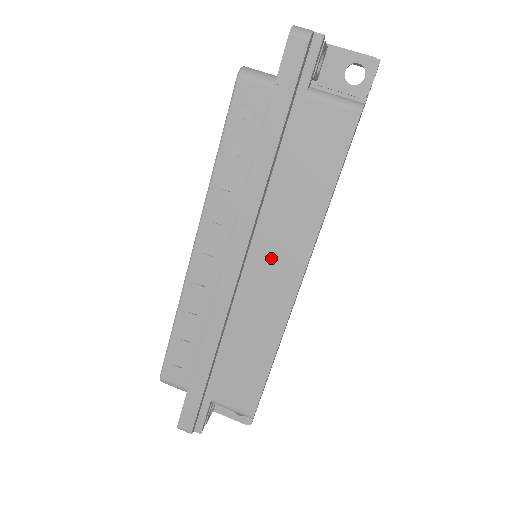
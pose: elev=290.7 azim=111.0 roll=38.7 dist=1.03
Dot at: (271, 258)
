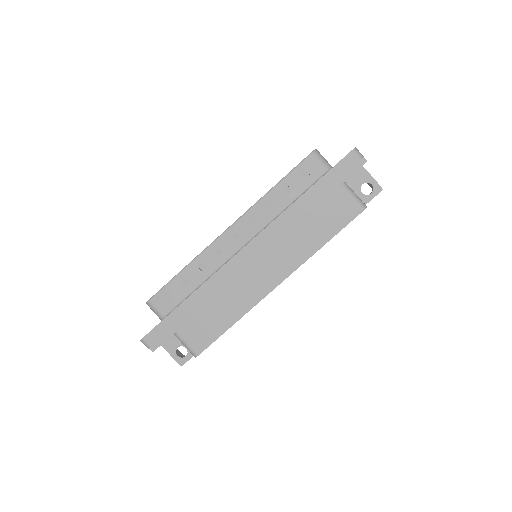
Dot at: (271, 261)
